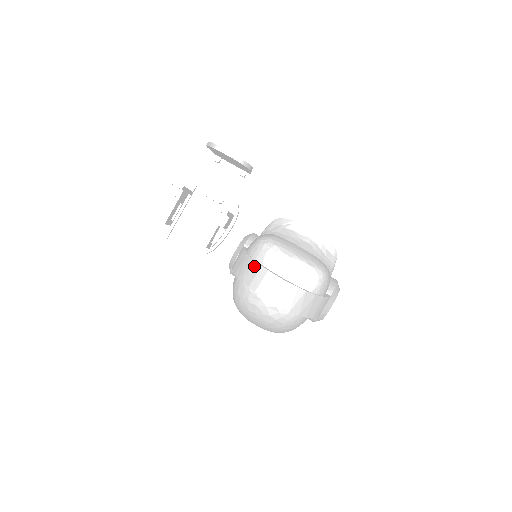
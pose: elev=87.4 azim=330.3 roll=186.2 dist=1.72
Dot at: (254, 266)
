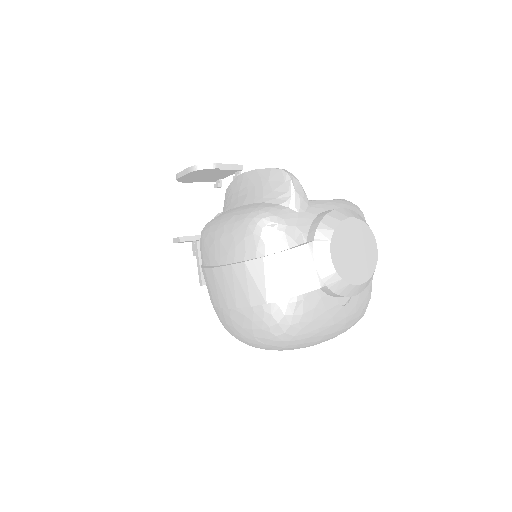
Dot at: occluded
